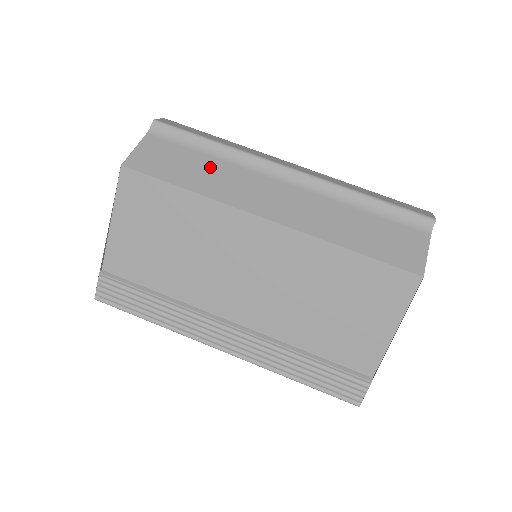
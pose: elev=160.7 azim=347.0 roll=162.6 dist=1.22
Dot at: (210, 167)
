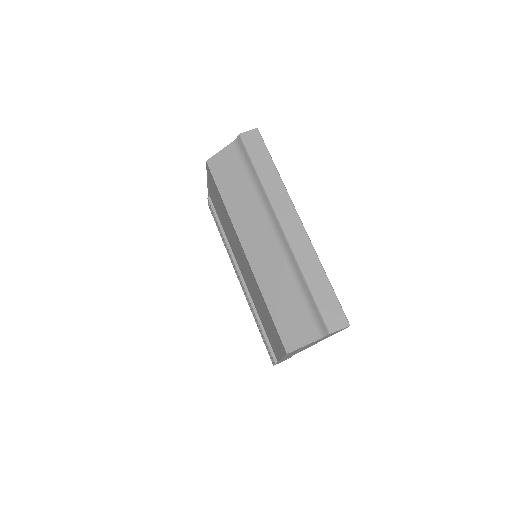
Dot at: (245, 192)
